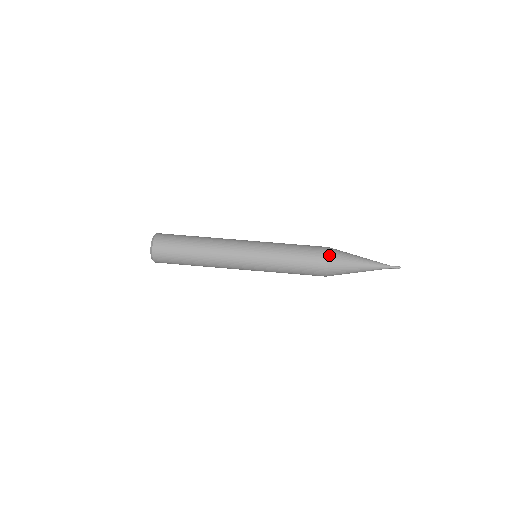
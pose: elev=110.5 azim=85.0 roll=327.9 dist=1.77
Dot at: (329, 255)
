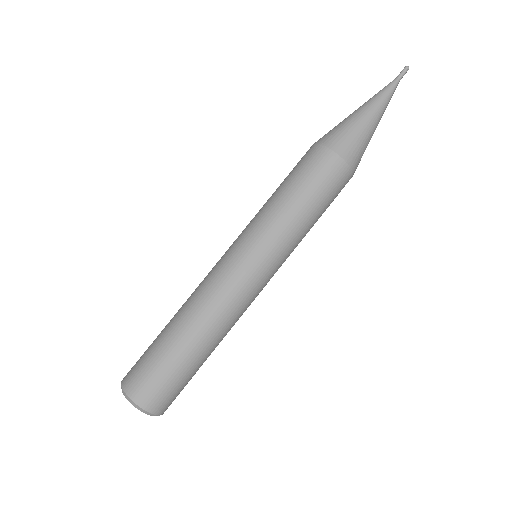
Dot at: (330, 149)
